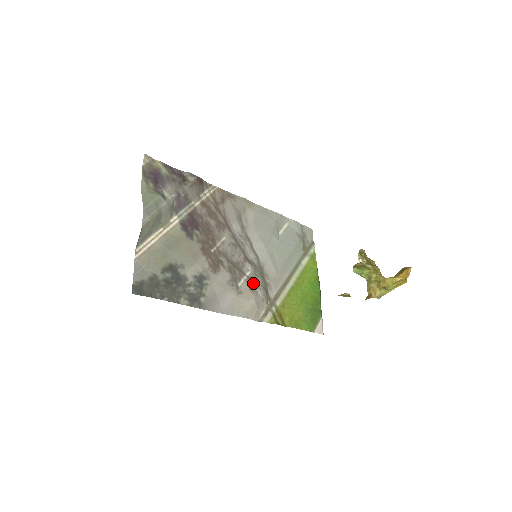
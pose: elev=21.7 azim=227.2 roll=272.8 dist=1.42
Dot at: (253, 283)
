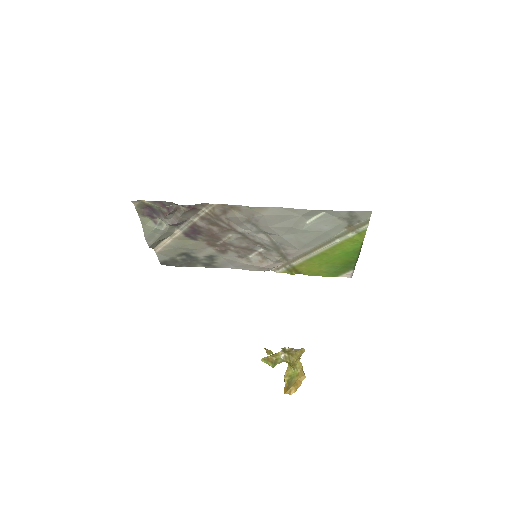
Dot at: (264, 256)
